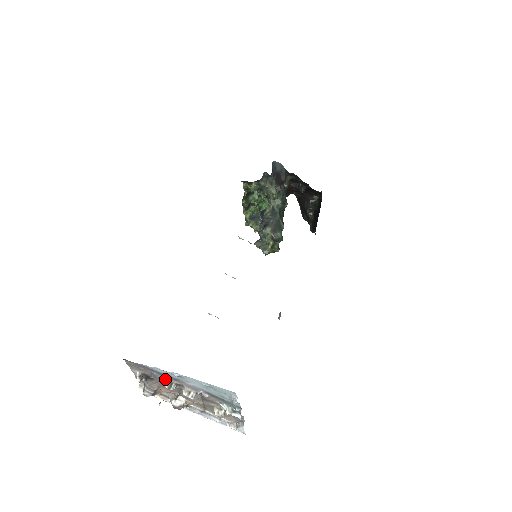
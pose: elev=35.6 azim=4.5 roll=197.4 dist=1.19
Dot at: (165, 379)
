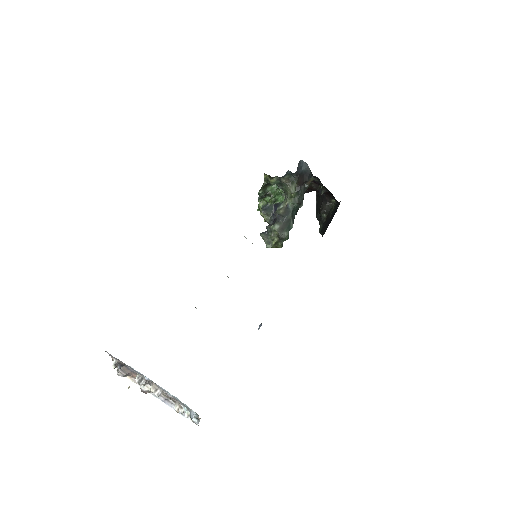
Dot at: (137, 373)
